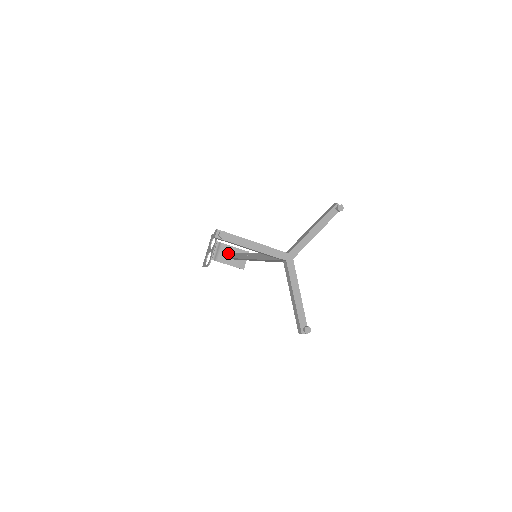
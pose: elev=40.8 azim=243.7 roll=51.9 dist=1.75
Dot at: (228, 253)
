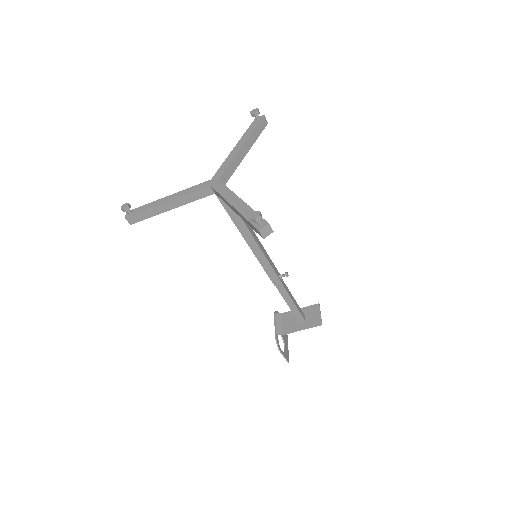
Dot at: (293, 319)
